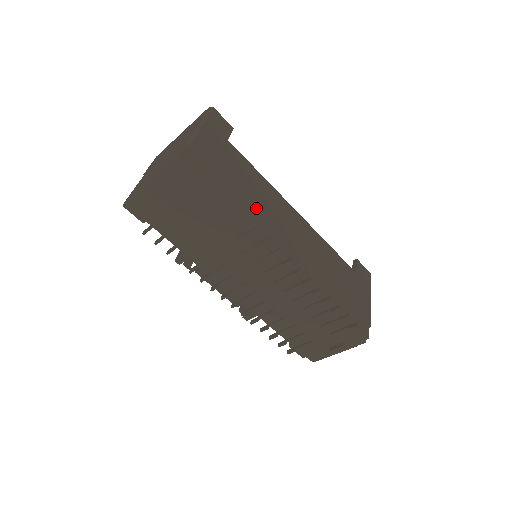
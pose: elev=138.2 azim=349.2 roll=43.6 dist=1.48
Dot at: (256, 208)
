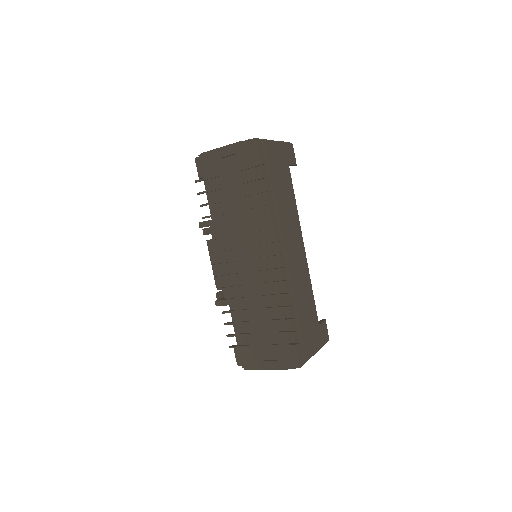
Dot at: (280, 210)
